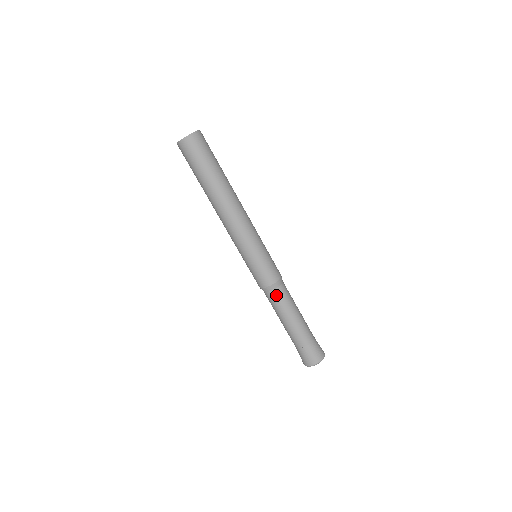
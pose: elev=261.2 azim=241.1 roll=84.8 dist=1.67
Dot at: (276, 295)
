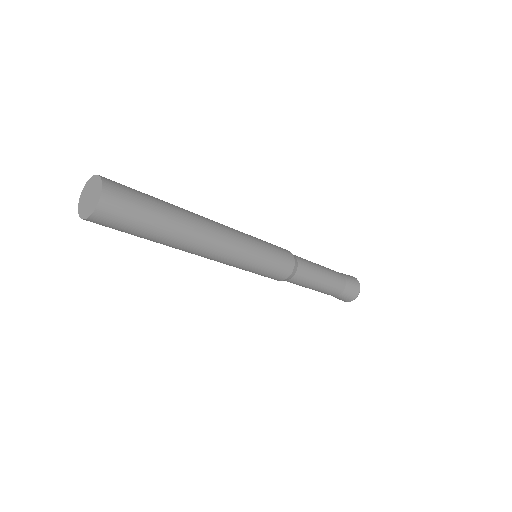
Dot at: (302, 270)
